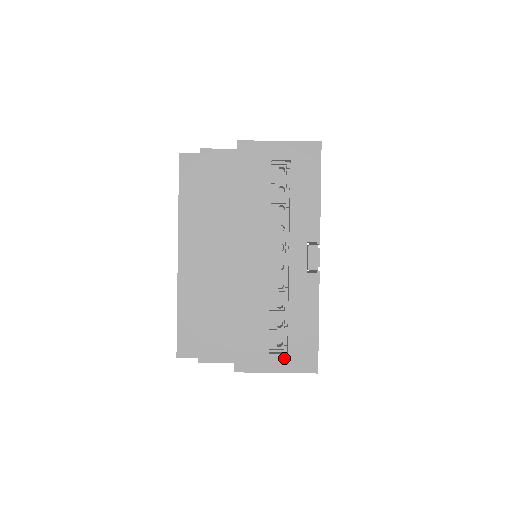
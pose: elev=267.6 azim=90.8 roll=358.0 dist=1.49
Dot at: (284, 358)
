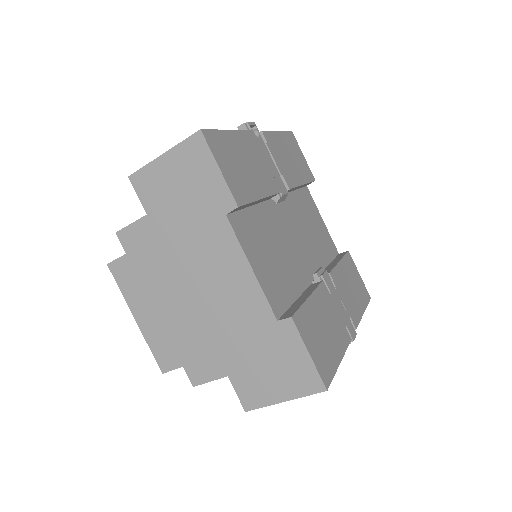
Dot at: occluded
